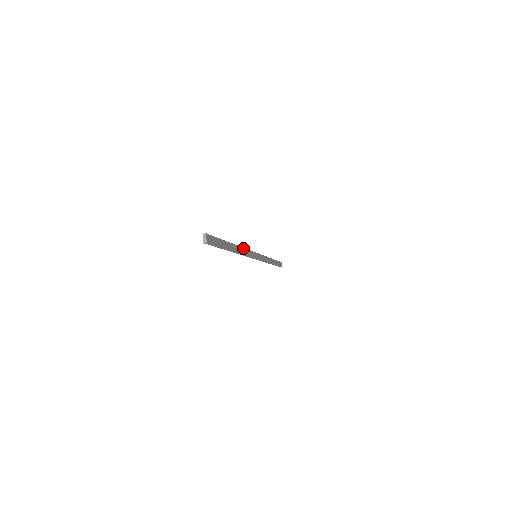
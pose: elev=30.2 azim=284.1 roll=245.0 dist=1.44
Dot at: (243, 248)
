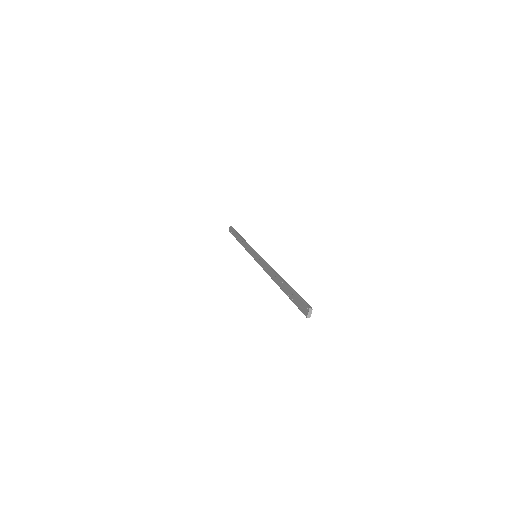
Dot at: (272, 268)
